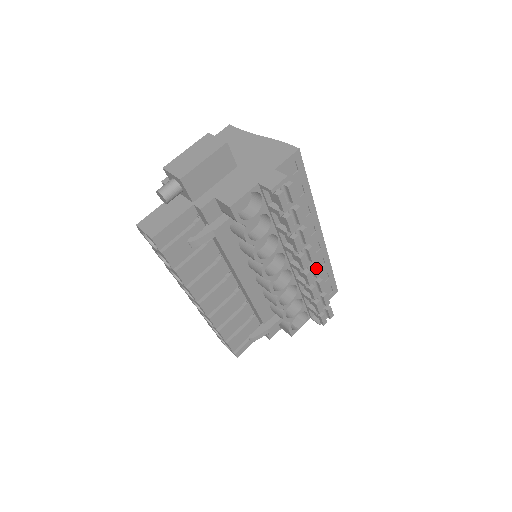
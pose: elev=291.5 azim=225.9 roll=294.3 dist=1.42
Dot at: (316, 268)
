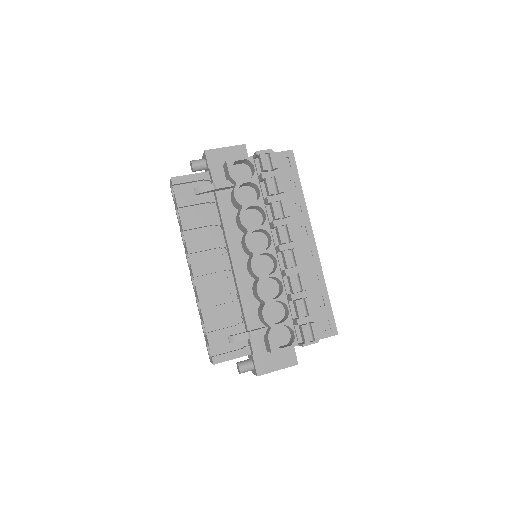
Dot at: (296, 252)
